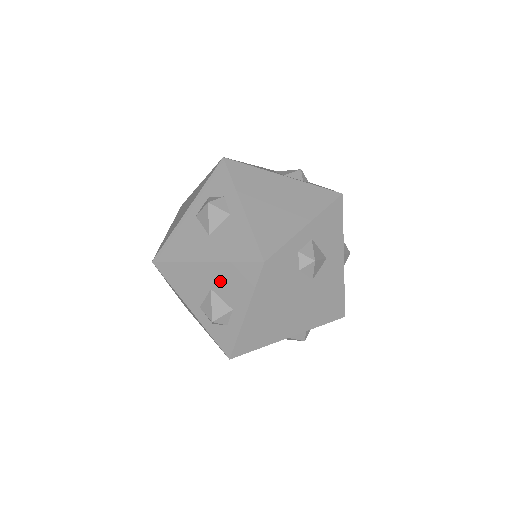
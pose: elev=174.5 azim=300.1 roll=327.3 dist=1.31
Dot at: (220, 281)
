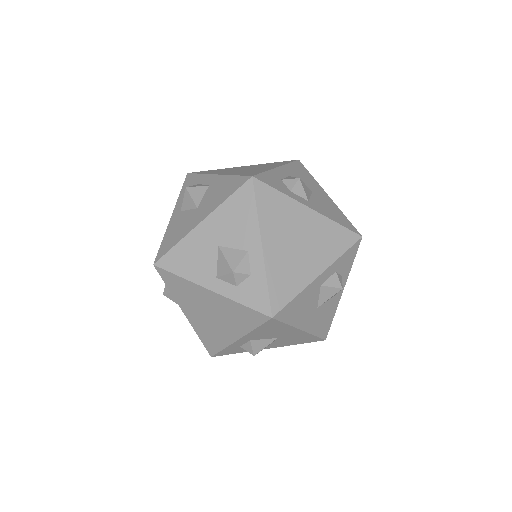
Dot at: (223, 229)
